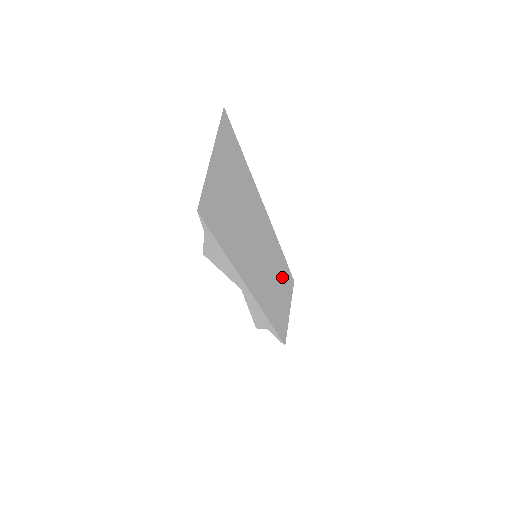
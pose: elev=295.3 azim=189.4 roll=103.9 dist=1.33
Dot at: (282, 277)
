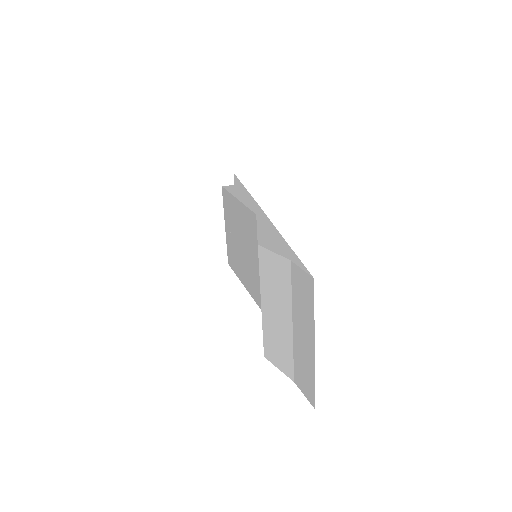
Dot at: occluded
